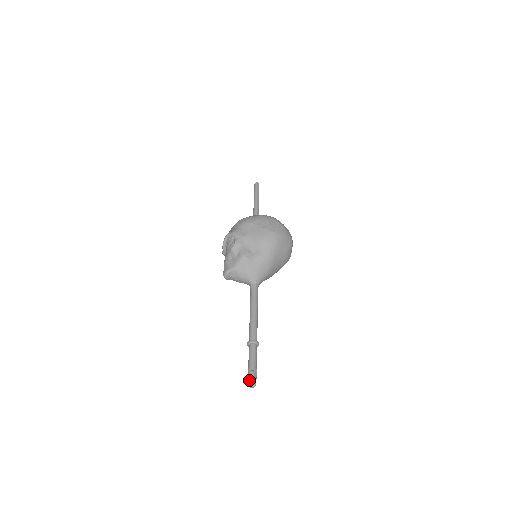
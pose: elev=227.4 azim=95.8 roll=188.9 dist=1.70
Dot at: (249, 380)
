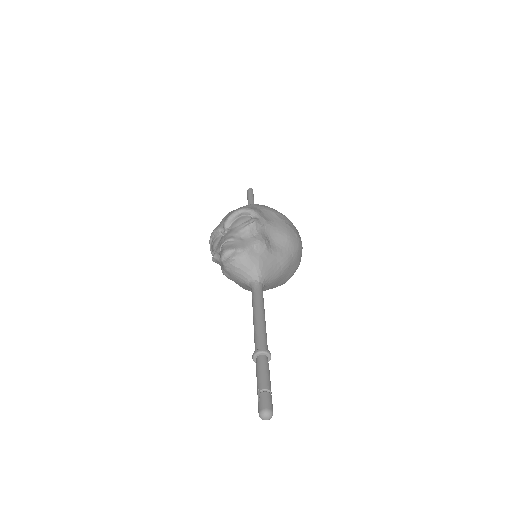
Dot at: (266, 405)
